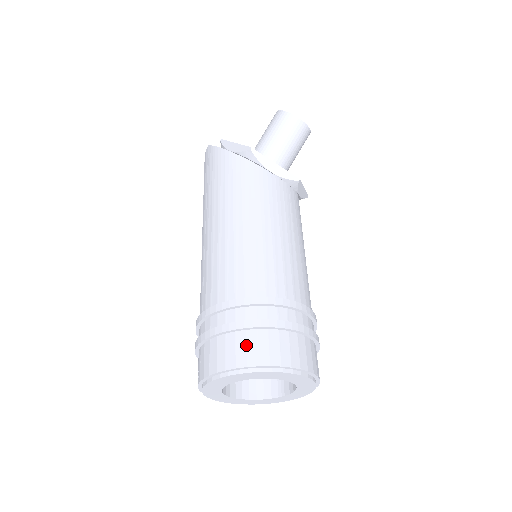
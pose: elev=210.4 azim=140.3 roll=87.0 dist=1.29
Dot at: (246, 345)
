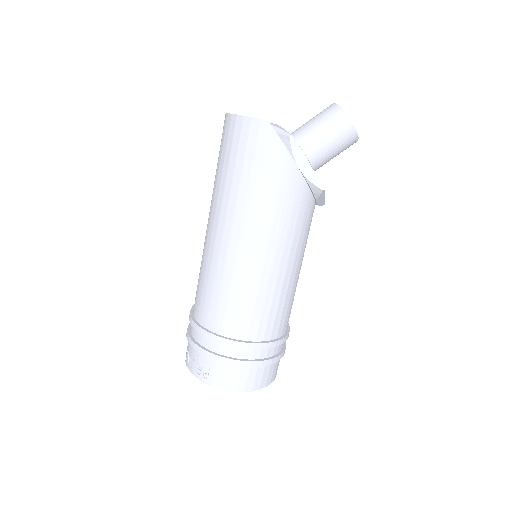
Dot at: (263, 375)
